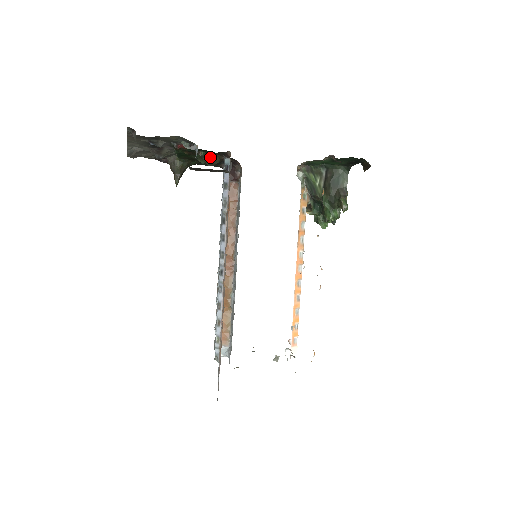
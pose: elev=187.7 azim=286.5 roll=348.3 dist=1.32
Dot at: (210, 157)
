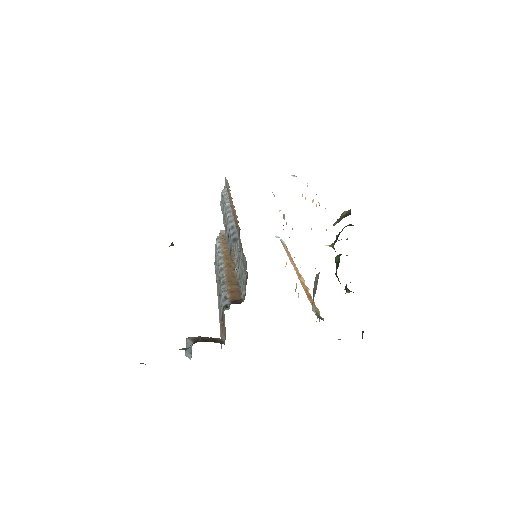
Dot at: occluded
